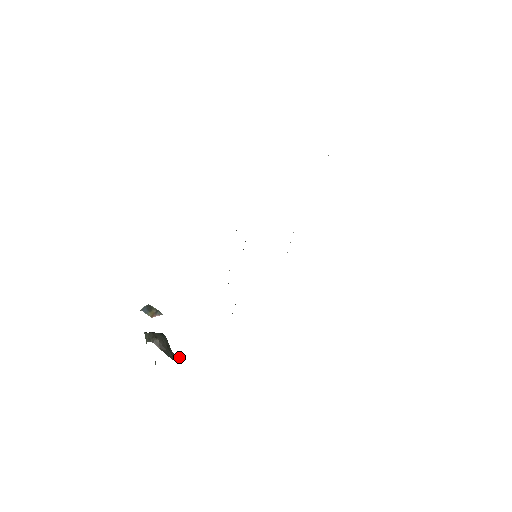
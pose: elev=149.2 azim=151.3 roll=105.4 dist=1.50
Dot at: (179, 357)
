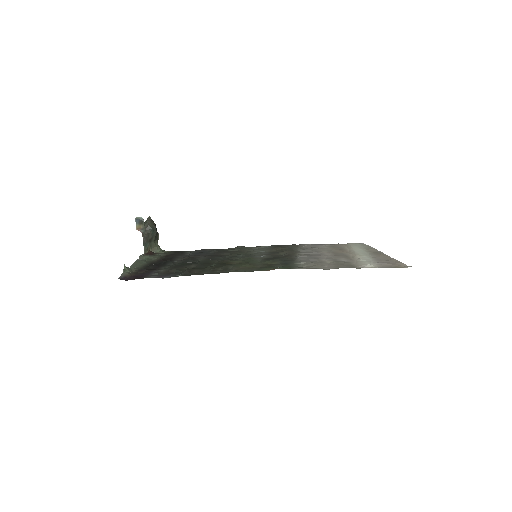
Dot at: (149, 253)
